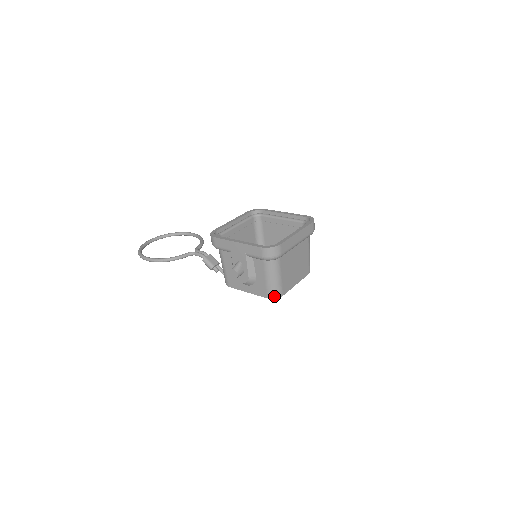
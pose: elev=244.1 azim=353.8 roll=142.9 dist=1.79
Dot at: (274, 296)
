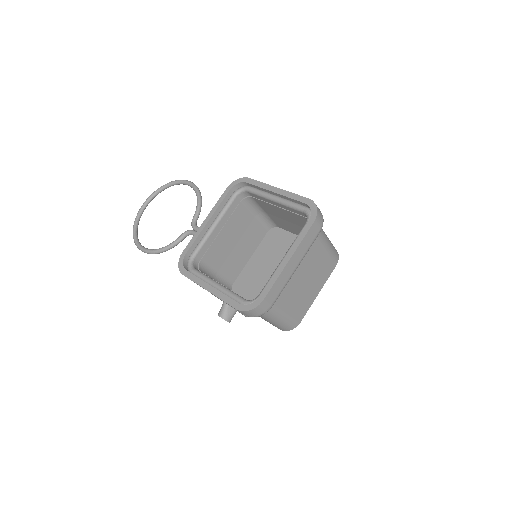
Dot at: (287, 329)
